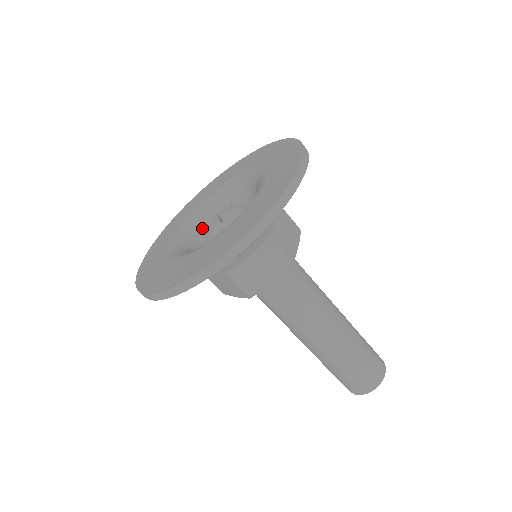
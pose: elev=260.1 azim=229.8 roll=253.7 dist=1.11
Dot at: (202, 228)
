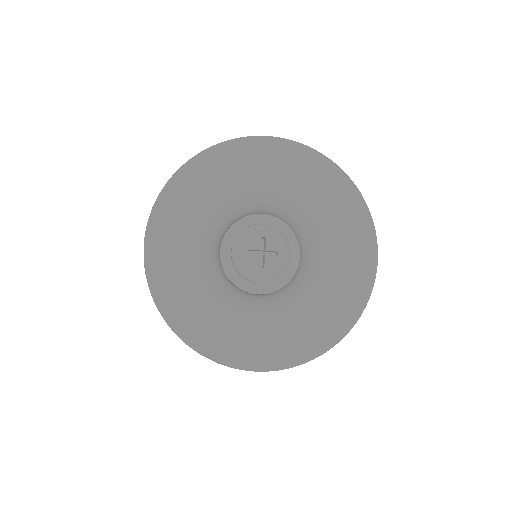
Dot at: (236, 216)
